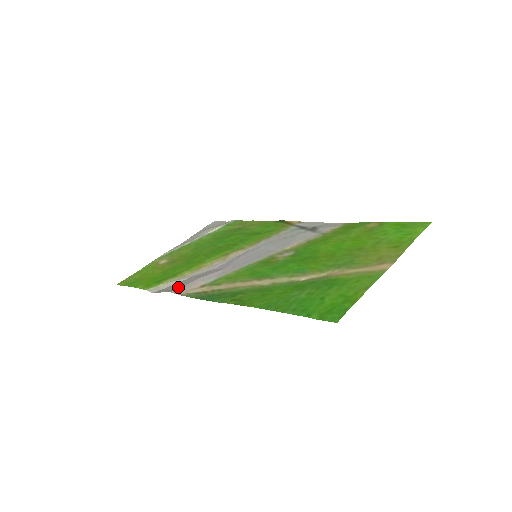
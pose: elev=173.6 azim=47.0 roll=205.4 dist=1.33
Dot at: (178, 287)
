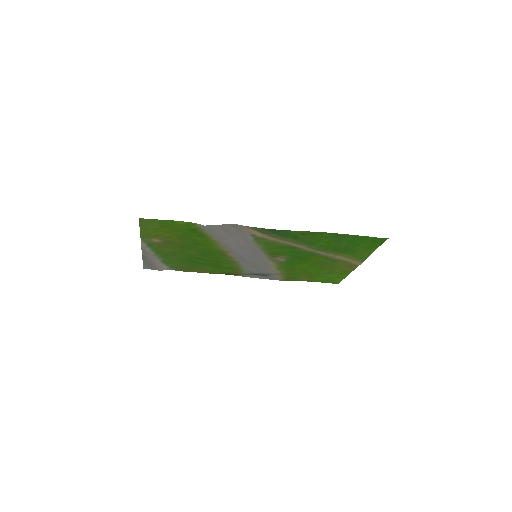
Dot at: (233, 228)
